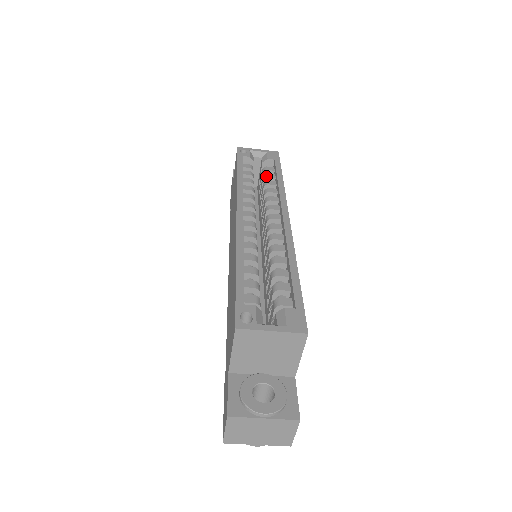
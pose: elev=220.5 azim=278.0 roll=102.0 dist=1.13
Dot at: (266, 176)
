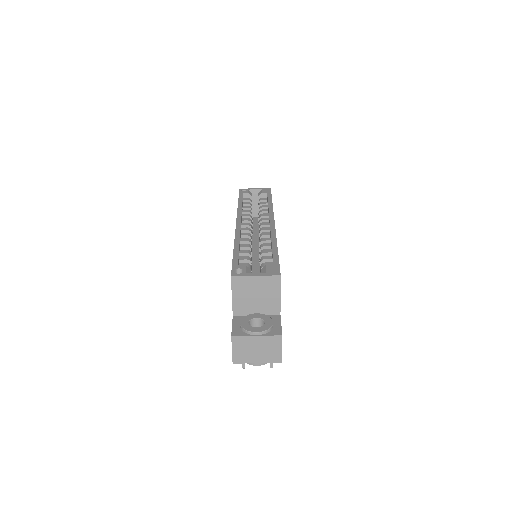
Dot at: (261, 203)
